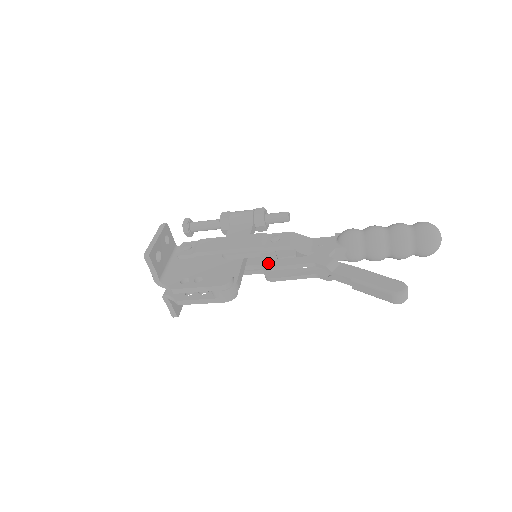
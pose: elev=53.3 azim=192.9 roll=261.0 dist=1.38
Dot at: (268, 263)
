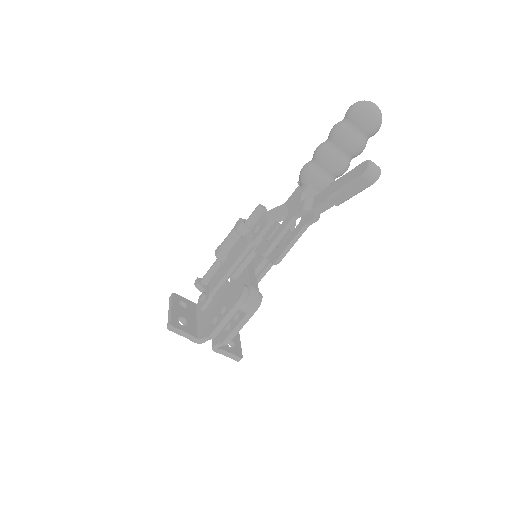
Dot at: (263, 251)
